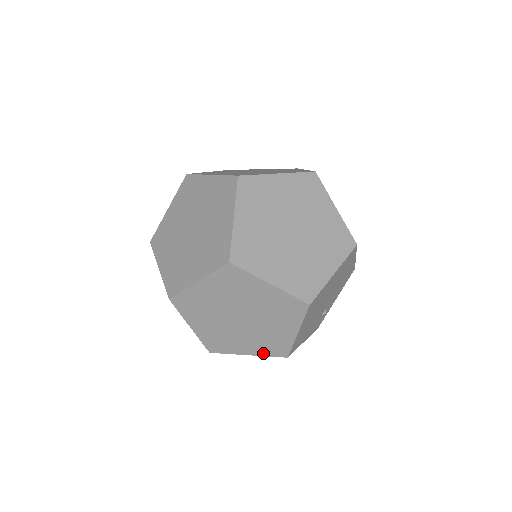
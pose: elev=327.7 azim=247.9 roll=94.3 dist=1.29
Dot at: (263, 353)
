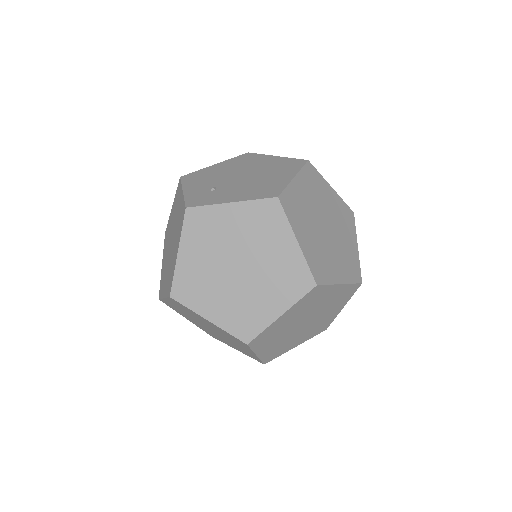
Dot at: occluded
